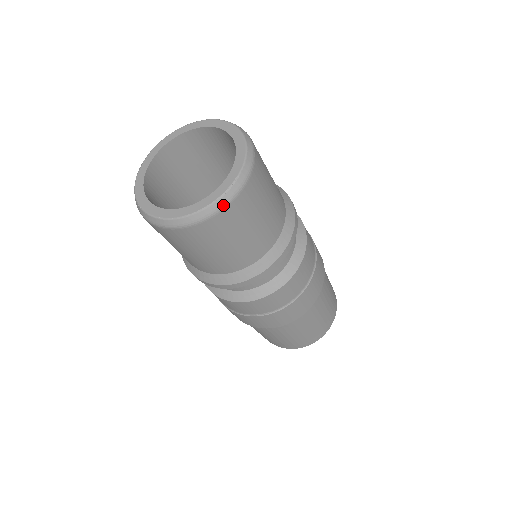
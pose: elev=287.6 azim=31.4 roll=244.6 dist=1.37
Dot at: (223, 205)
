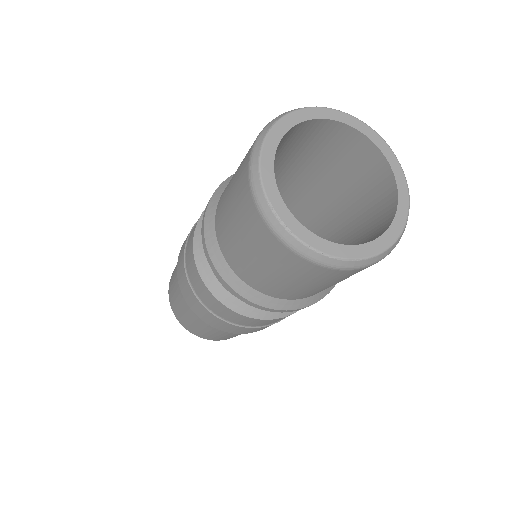
Dot at: occluded
